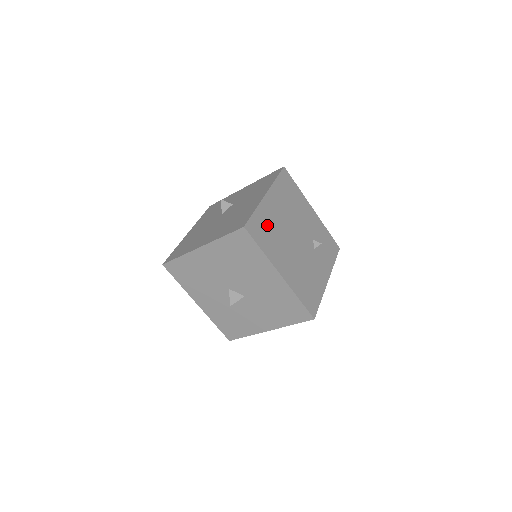
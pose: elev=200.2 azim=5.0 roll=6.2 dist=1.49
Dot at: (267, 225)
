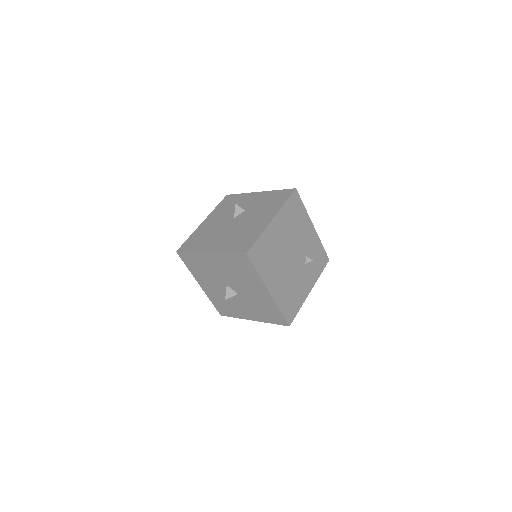
Dot at: (267, 248)
